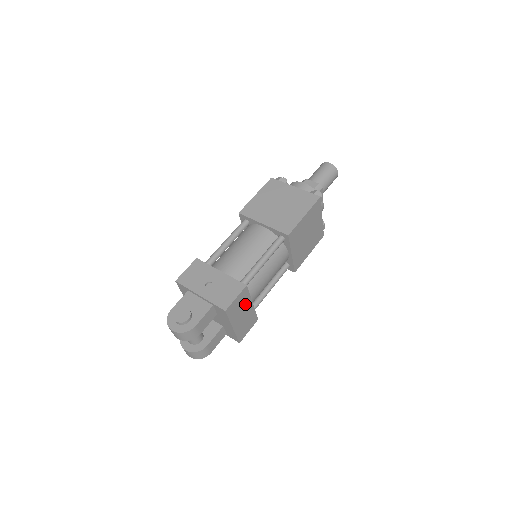
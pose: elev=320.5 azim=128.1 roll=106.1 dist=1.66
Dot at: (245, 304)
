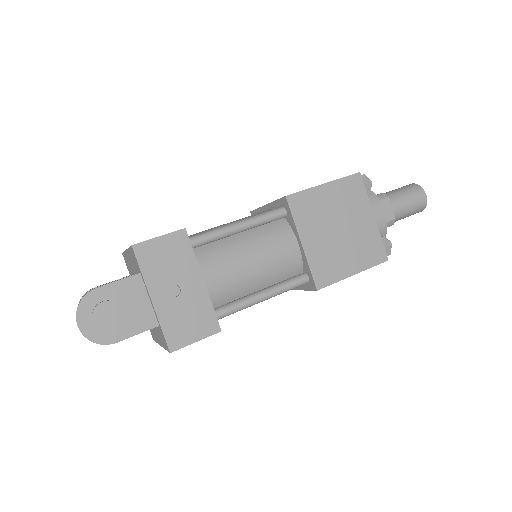
Dot at: occluded
